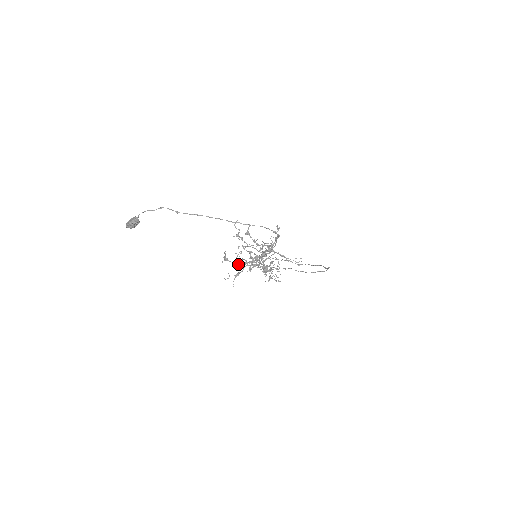
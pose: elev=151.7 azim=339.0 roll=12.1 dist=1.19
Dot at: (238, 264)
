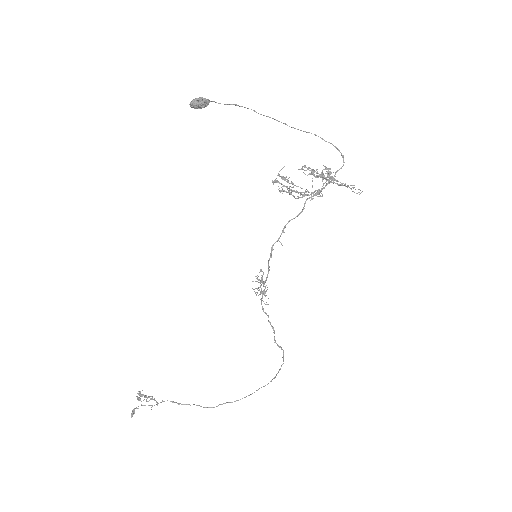
Dot at: (289, 188)
